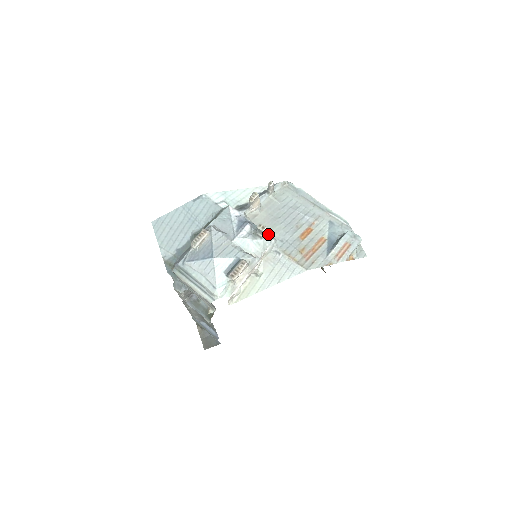
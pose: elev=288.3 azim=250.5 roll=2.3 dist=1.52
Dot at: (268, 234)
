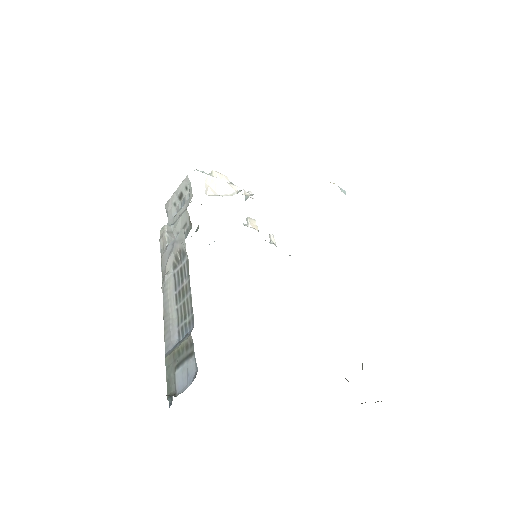
Dot at: occluded
